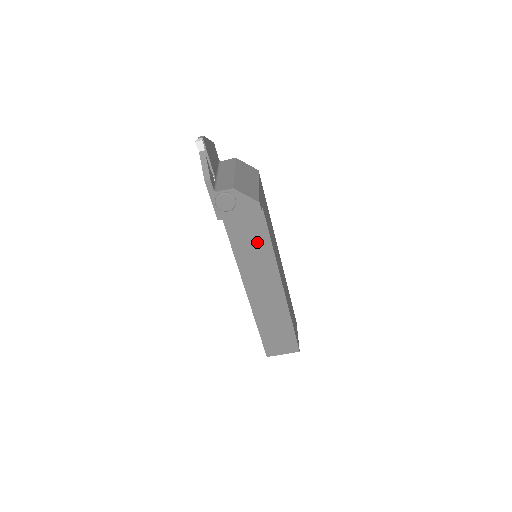
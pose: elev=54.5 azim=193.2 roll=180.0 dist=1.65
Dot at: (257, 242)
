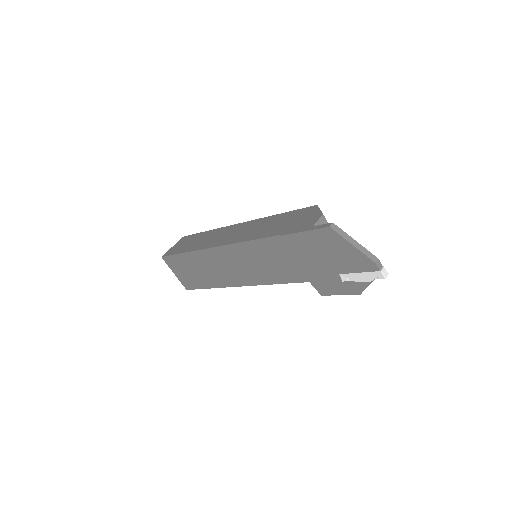
Dot at: occluded
